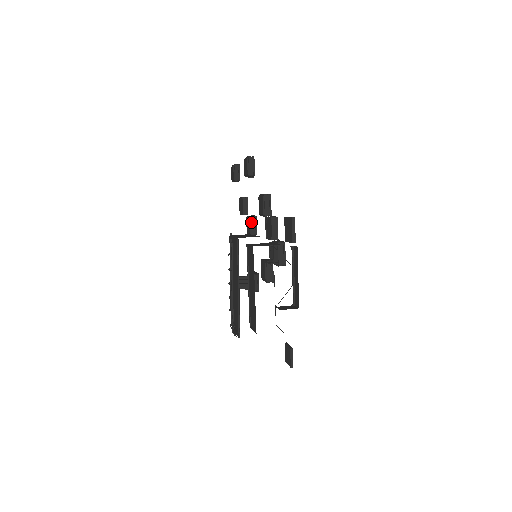
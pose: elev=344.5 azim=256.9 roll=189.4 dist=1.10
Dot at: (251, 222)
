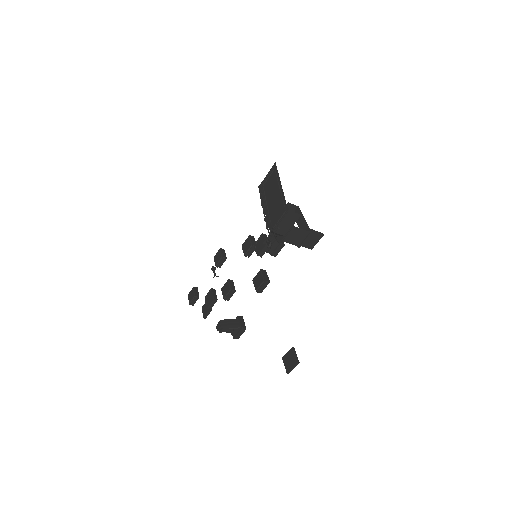
Dot at: (230, 282)
